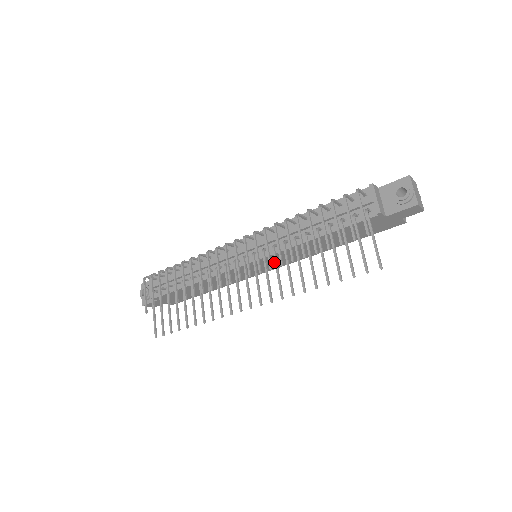
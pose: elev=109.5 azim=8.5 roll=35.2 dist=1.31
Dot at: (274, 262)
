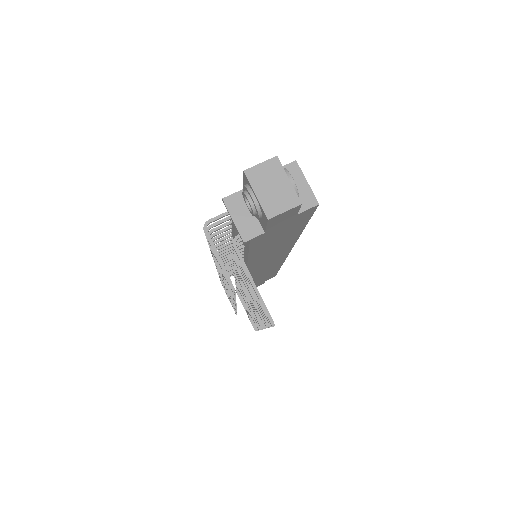
Dot at: (270, 260)
